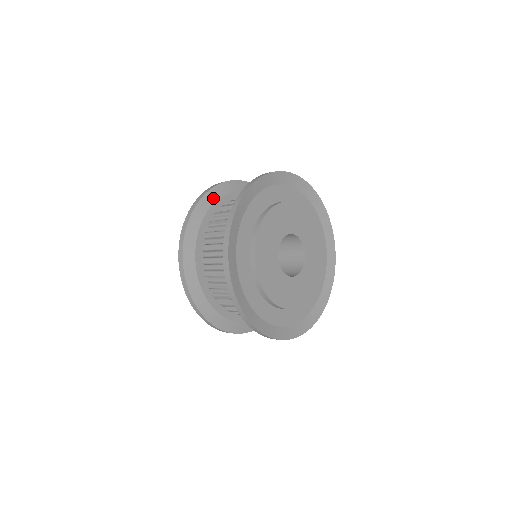
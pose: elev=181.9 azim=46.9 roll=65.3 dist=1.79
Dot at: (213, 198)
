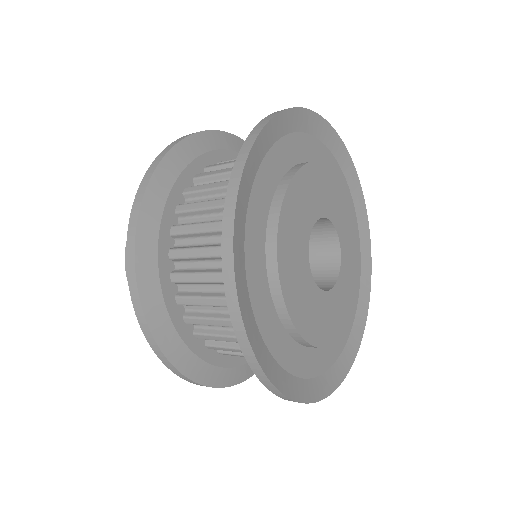
Dot at: (167, 181)
